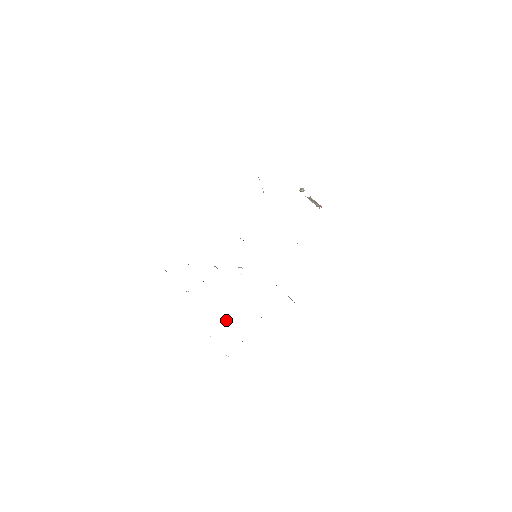
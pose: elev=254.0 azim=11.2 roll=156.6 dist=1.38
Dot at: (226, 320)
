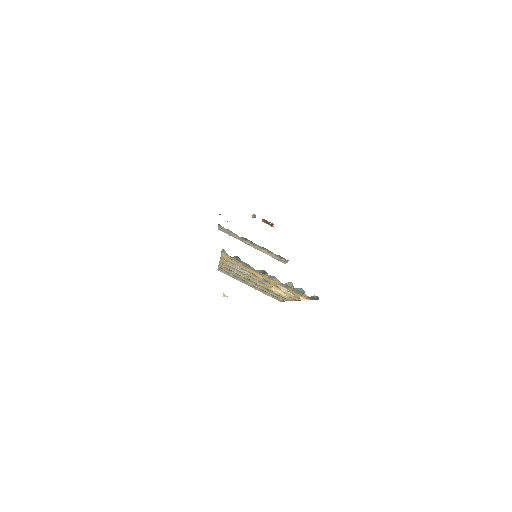
Dot at: (276, 289)
